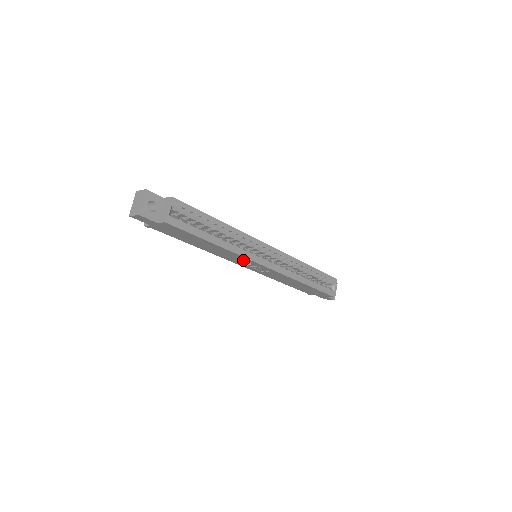
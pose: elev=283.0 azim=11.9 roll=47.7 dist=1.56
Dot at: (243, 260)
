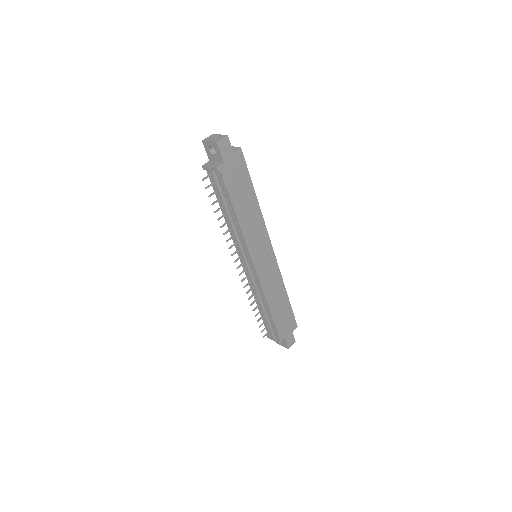
Dot at: (261, 239)
